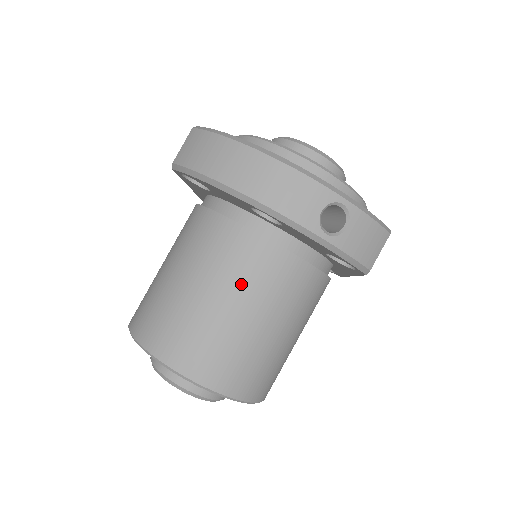
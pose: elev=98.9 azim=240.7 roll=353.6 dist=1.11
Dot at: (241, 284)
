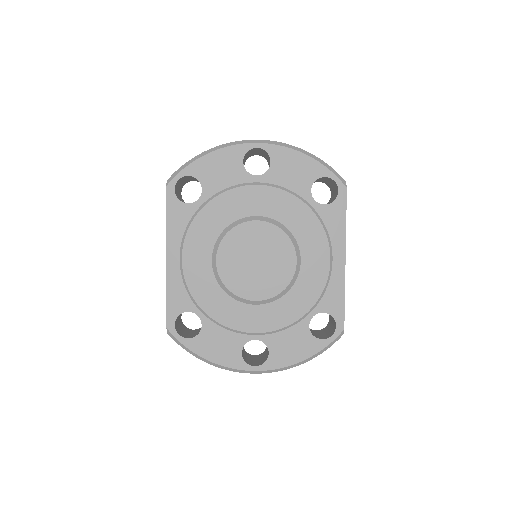
Dot at: occluded
